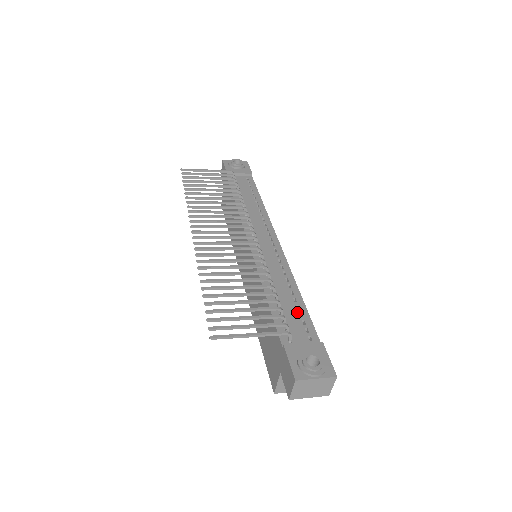
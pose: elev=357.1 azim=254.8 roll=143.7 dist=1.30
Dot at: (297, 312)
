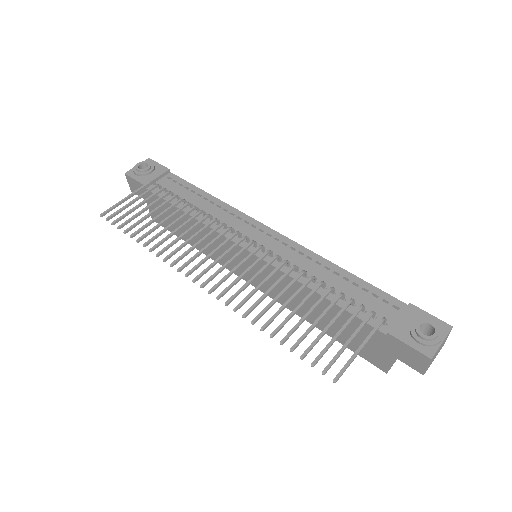
Dot at: (360, 290)
